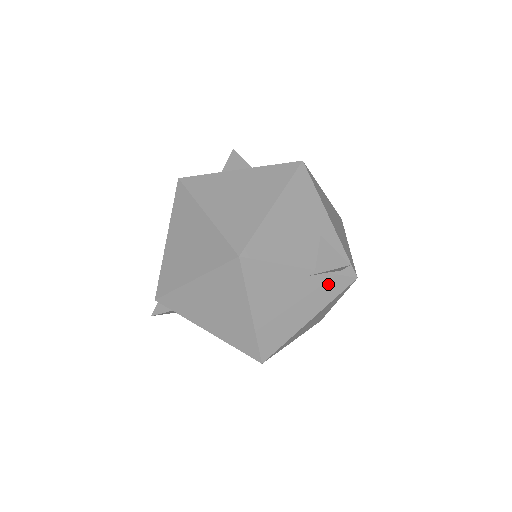
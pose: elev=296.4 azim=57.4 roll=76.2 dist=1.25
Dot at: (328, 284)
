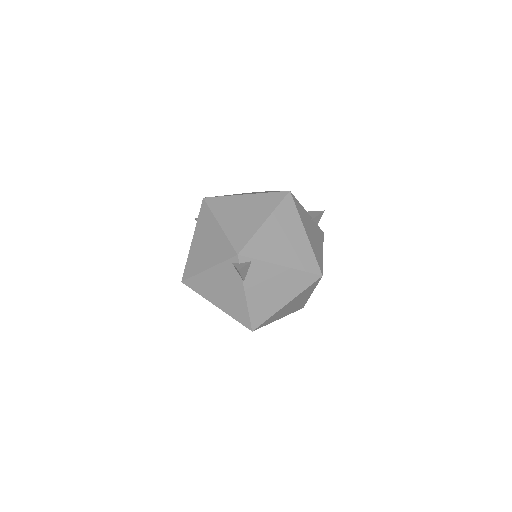
Dot at: (318, 230)
